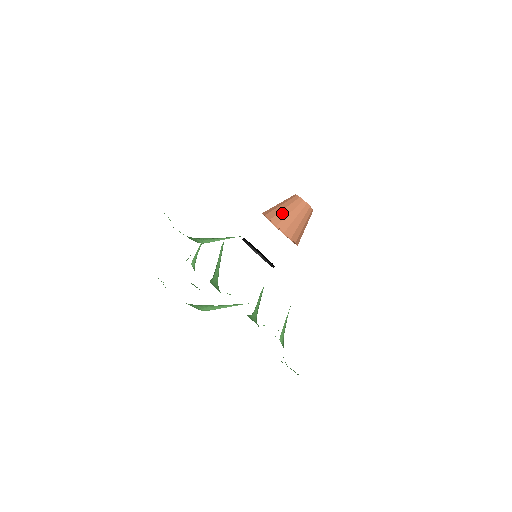
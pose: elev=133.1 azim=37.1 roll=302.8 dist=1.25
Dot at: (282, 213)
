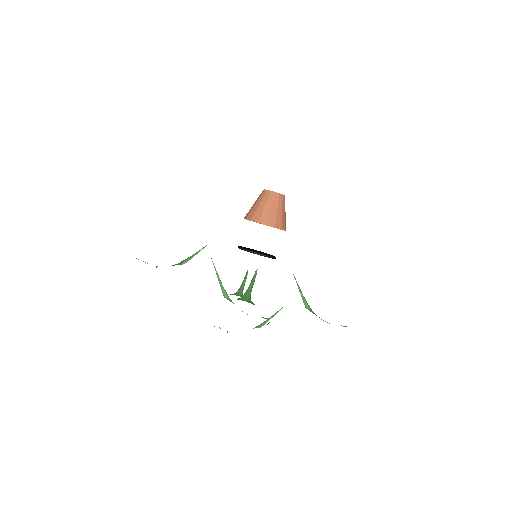
Dot at: (272, 214)
